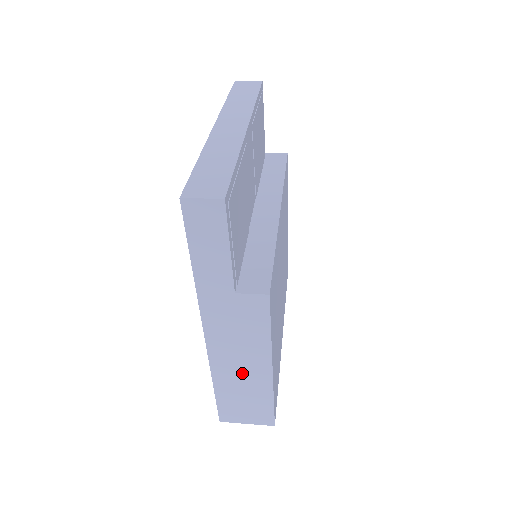
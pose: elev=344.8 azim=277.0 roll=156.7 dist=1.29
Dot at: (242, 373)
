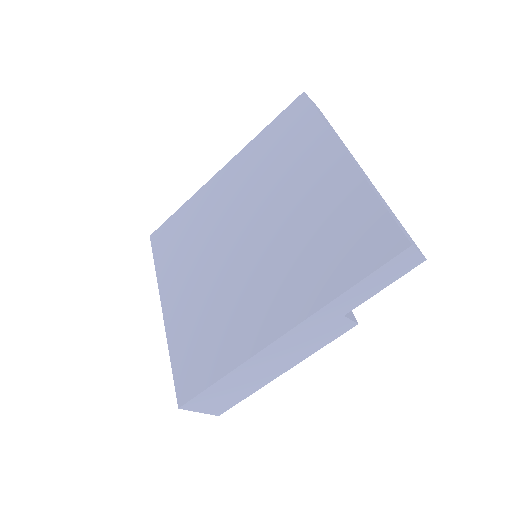
Dot at: (260, 372)
